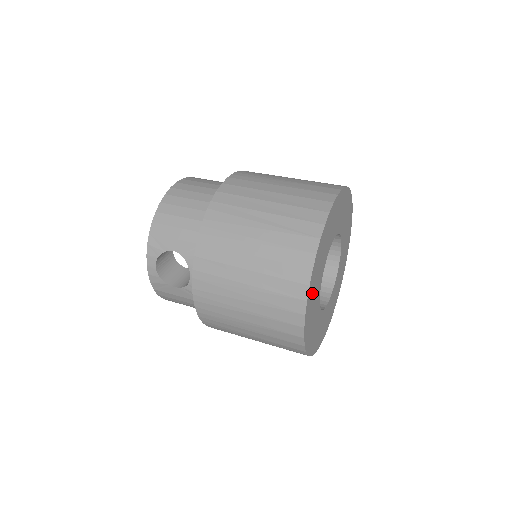
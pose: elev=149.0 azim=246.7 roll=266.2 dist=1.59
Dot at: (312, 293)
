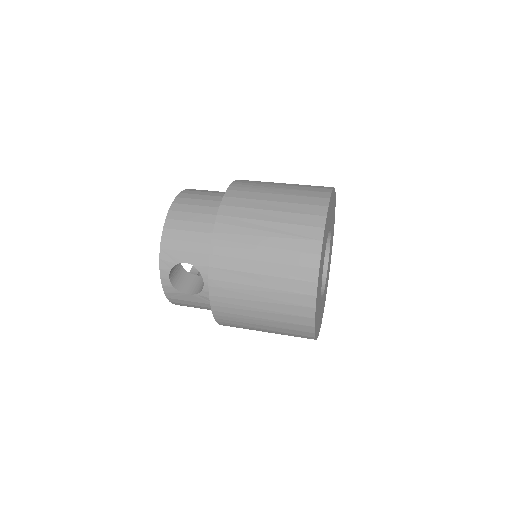
Dot at: (318, 288)
